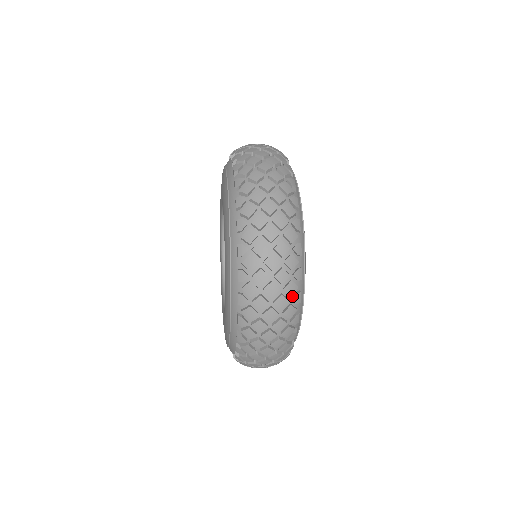
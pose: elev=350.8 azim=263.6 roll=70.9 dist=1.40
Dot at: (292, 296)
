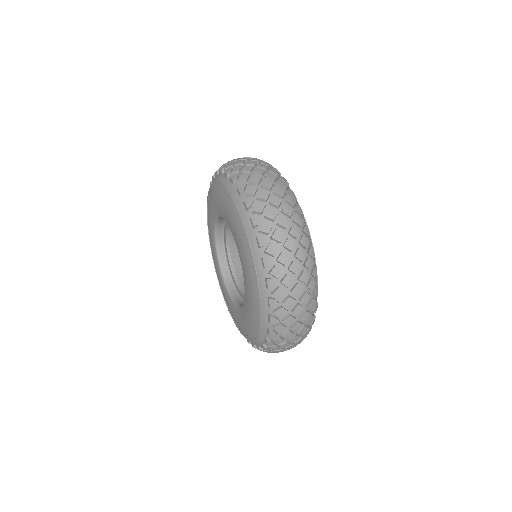
Dot at: occluded
